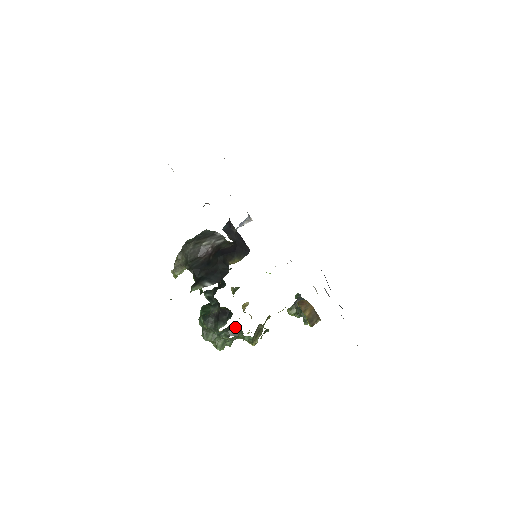
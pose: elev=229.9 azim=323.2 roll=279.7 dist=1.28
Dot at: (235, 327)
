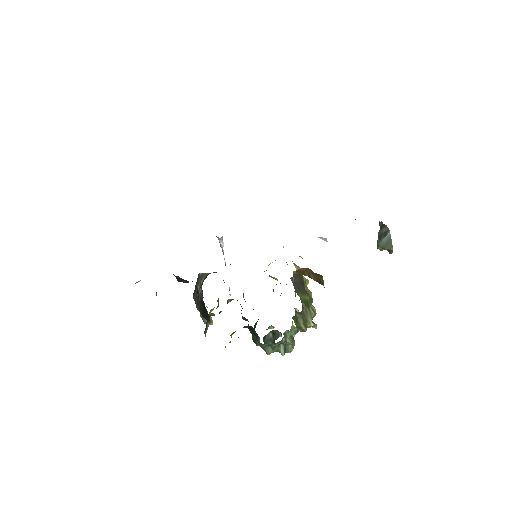
Dot at: (272, 332)
